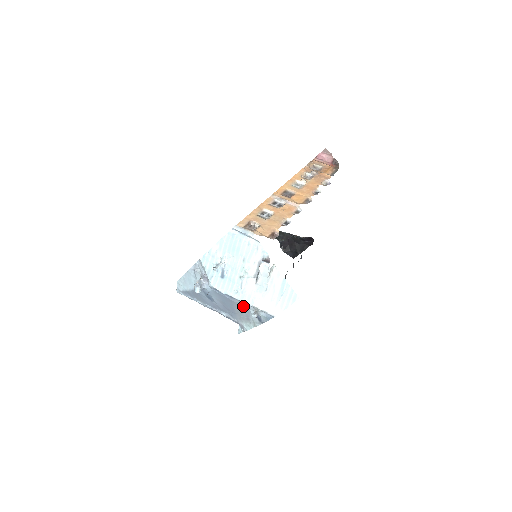
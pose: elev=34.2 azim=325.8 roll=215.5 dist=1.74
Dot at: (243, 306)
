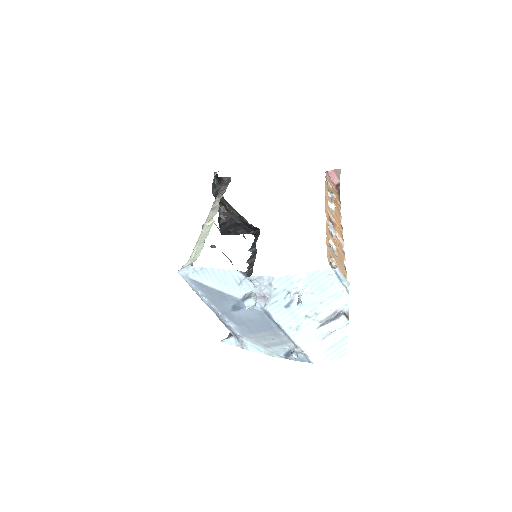
Dot at: (283, 339)
